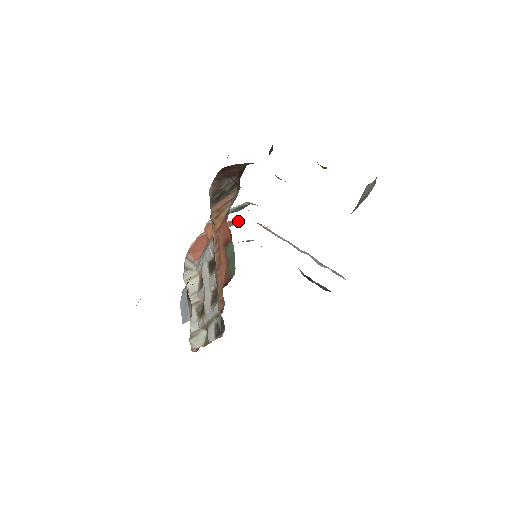
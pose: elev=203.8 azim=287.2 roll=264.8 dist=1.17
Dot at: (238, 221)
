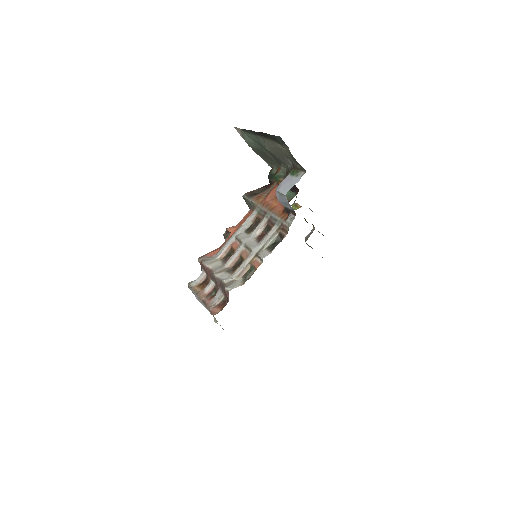
Dot at: occluded
